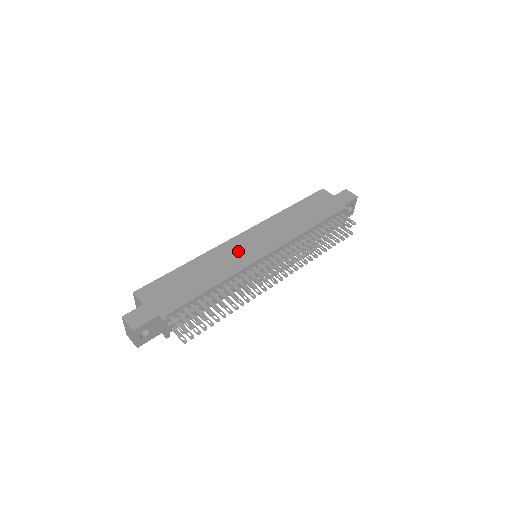
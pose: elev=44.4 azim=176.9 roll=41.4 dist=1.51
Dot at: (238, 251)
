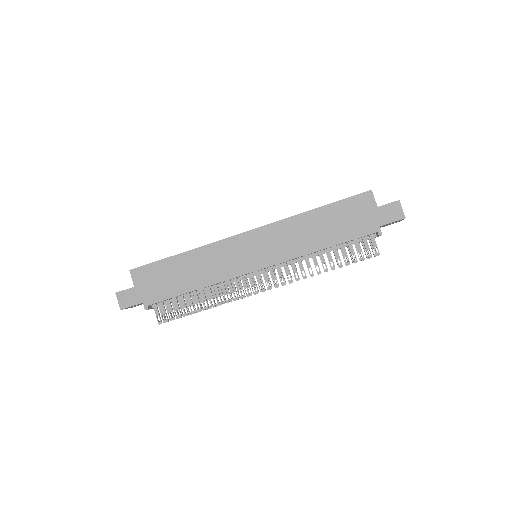
Dot at: (234, 255)
